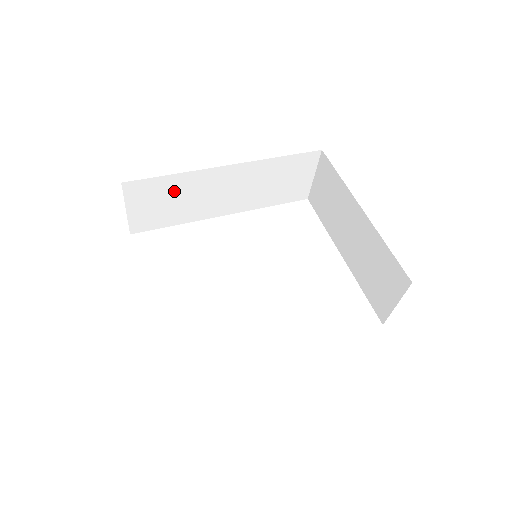
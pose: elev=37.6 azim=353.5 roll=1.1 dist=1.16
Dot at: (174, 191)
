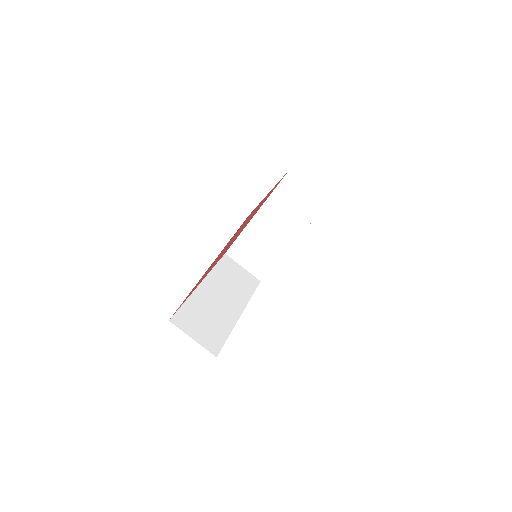
Dot at: (199, 312)
